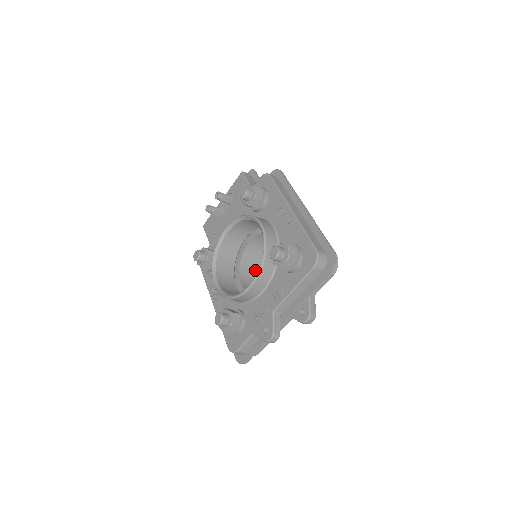
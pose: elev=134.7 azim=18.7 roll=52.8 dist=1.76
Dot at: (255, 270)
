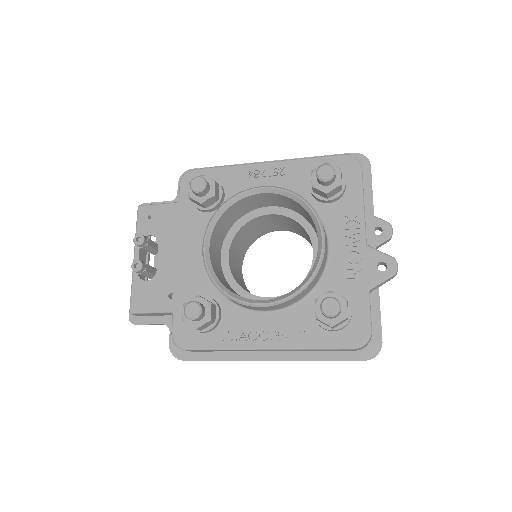
Dot at: occluded
